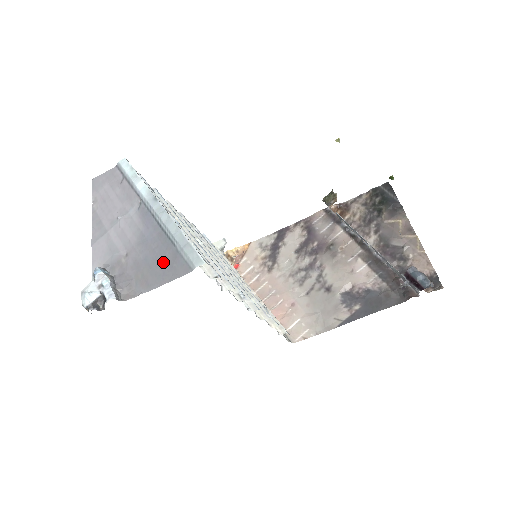
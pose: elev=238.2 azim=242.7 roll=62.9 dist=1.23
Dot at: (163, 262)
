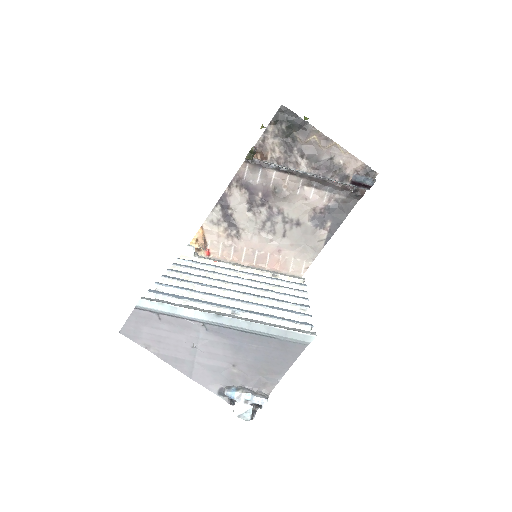
Dot at: (275, 353)
